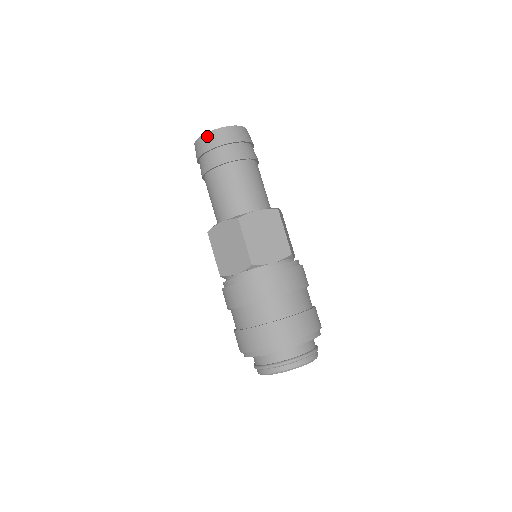
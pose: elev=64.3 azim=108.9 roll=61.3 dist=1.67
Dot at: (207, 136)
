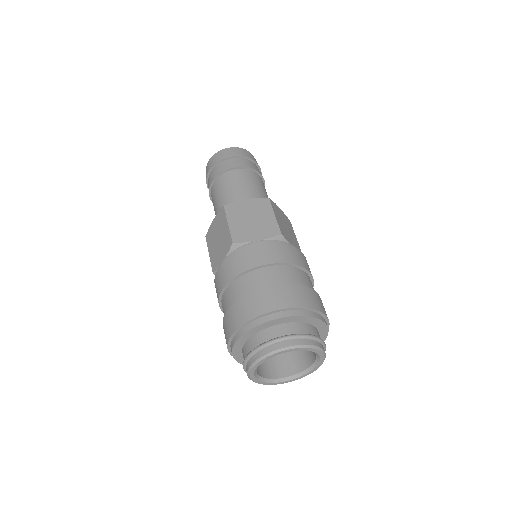
Dot at: (211, 159)
